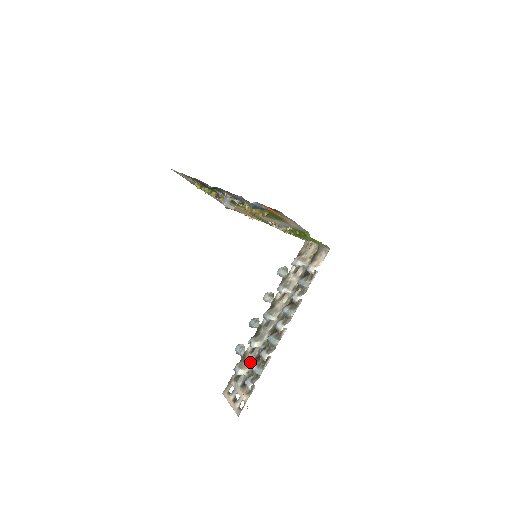
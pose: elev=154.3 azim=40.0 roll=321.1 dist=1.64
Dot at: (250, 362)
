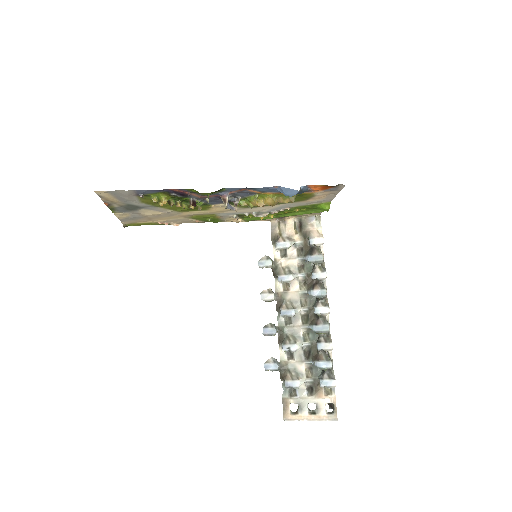
Dot at: (300, 367)
